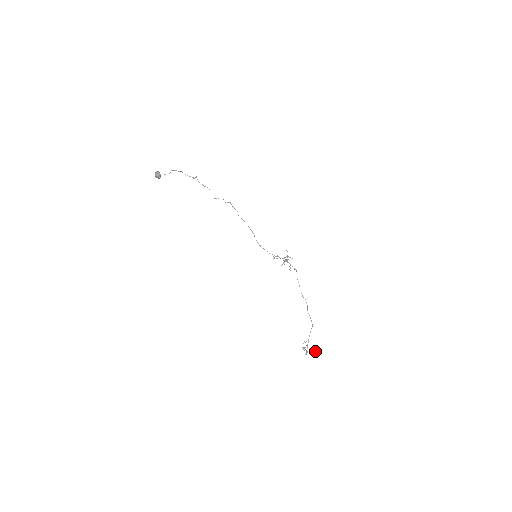
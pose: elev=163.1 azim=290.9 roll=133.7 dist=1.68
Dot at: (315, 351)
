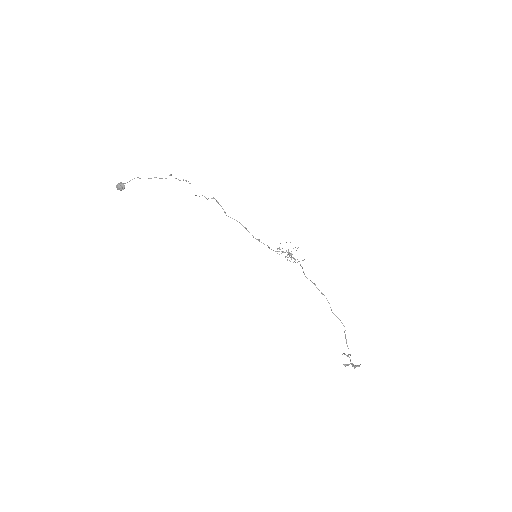
Dot at: (358, 366)
